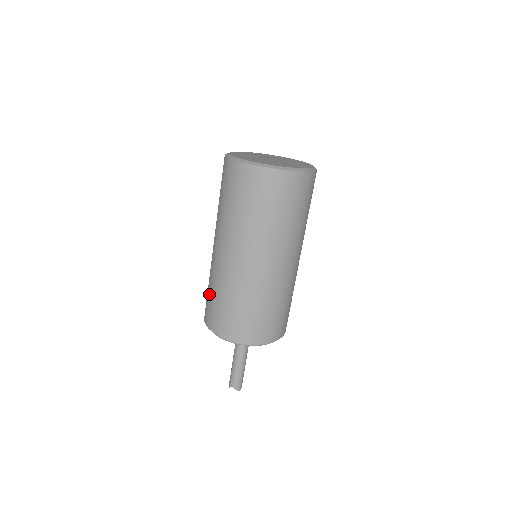
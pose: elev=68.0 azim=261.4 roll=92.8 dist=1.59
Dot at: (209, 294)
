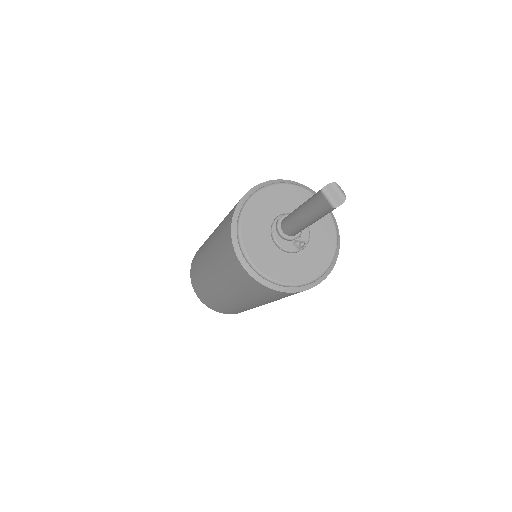
Dot at: (221, 258)
